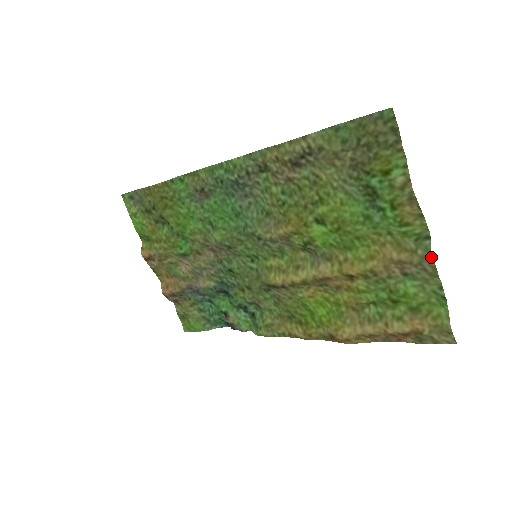
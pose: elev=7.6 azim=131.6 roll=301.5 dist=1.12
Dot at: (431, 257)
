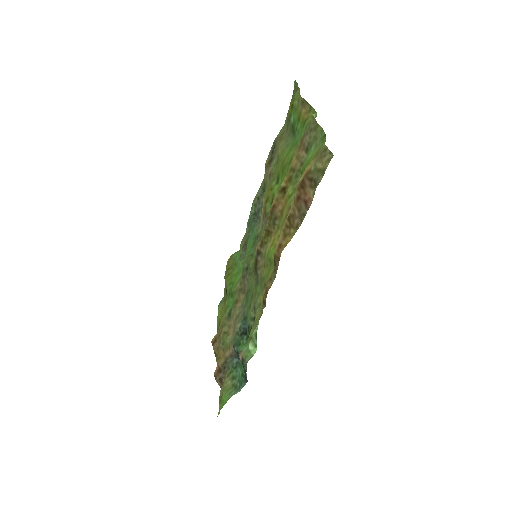
Dot at: (313, 118)
